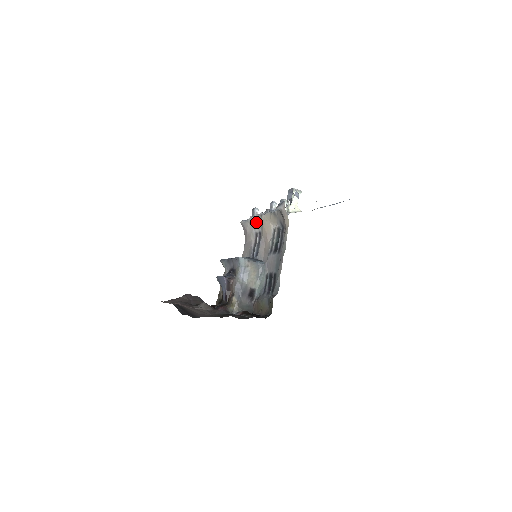
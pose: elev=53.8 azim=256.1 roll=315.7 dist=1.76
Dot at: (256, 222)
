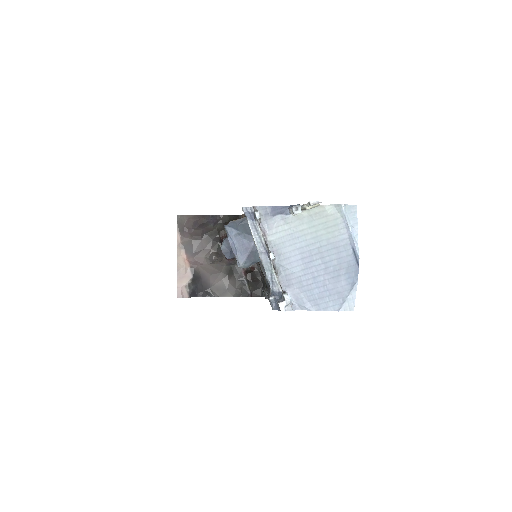
Dot at: occluded
